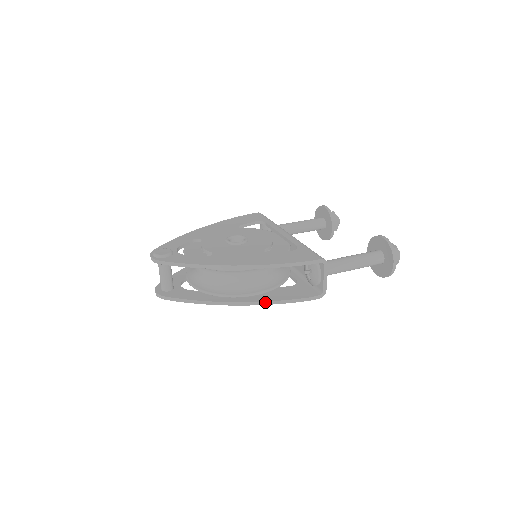
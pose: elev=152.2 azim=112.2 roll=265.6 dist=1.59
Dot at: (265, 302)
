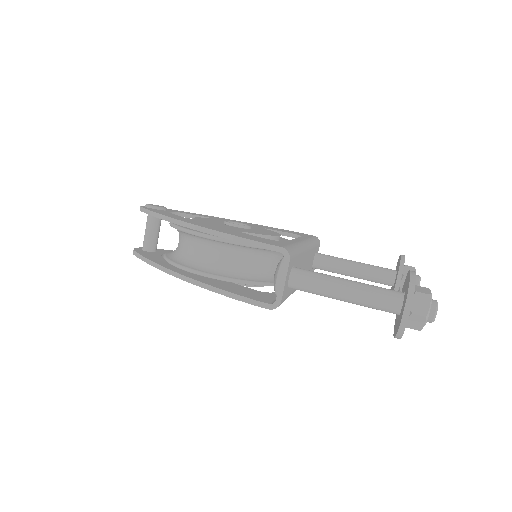
Dot at: (202, 283)
